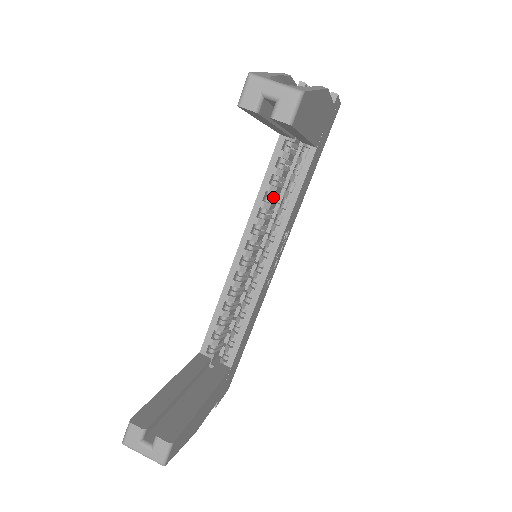
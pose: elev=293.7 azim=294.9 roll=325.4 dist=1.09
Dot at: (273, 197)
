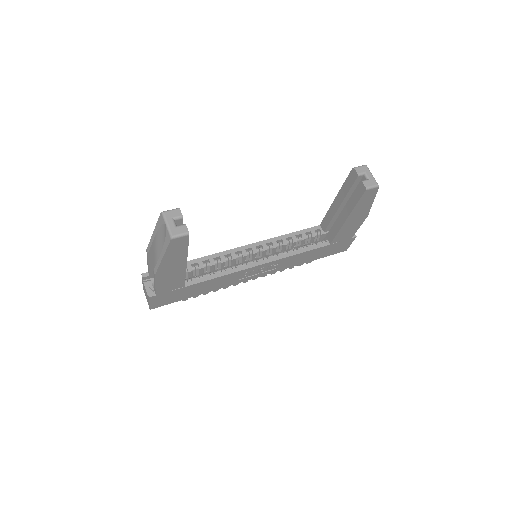
Dot at: (290, 244)
